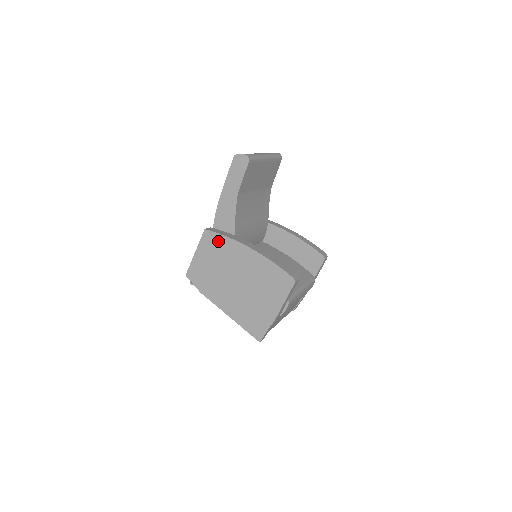
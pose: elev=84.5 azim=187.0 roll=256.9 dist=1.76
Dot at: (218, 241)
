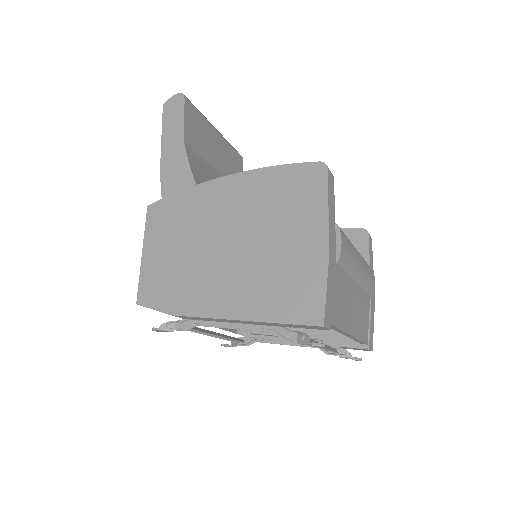
Dot at: (173, 206)
